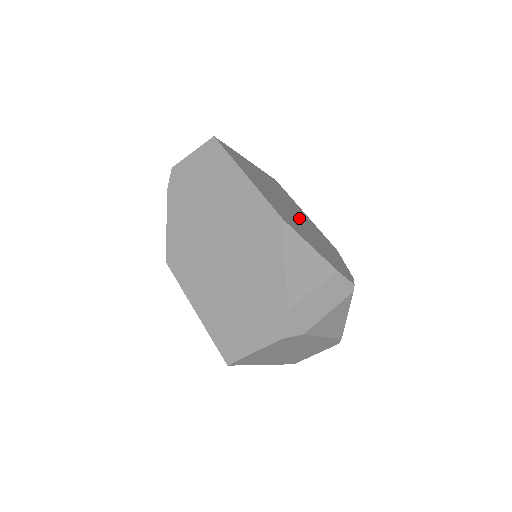
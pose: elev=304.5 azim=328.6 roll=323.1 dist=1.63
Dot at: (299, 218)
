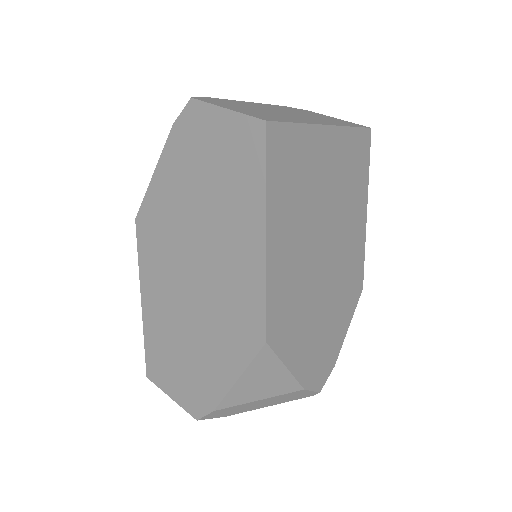
Dot at: (329, 266)
